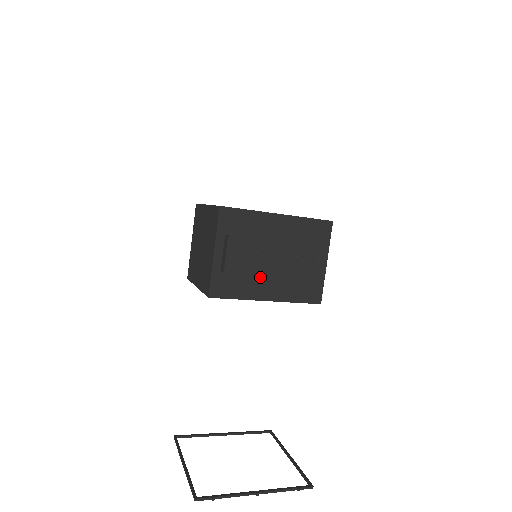
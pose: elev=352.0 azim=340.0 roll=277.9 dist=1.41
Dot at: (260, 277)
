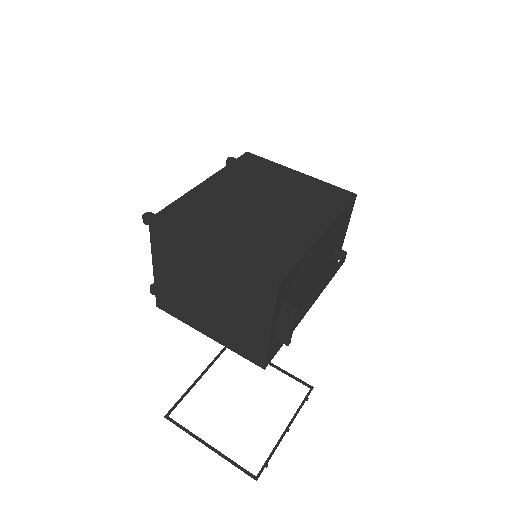
Dot at: (301, 306)
